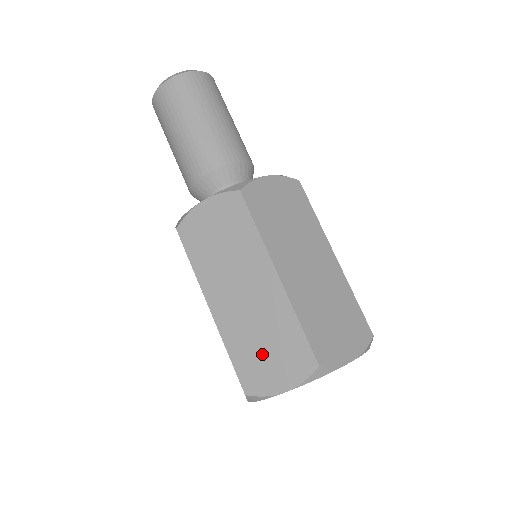
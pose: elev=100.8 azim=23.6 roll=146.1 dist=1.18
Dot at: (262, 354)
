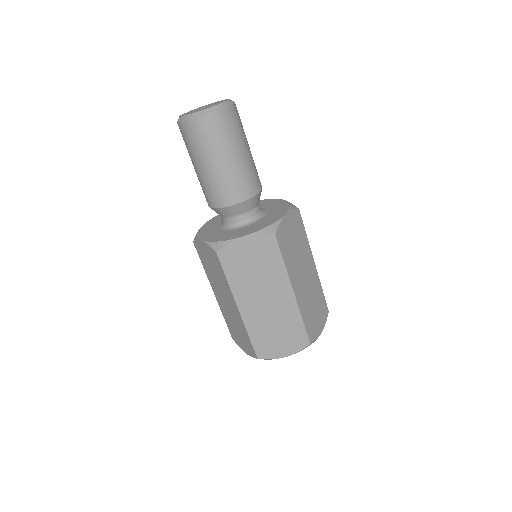
Dot at: (236, 332)
